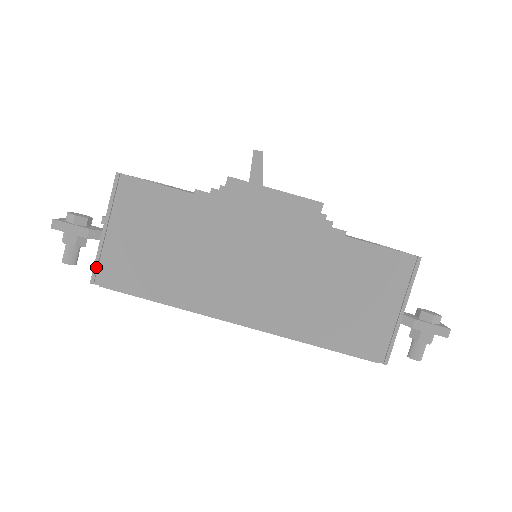
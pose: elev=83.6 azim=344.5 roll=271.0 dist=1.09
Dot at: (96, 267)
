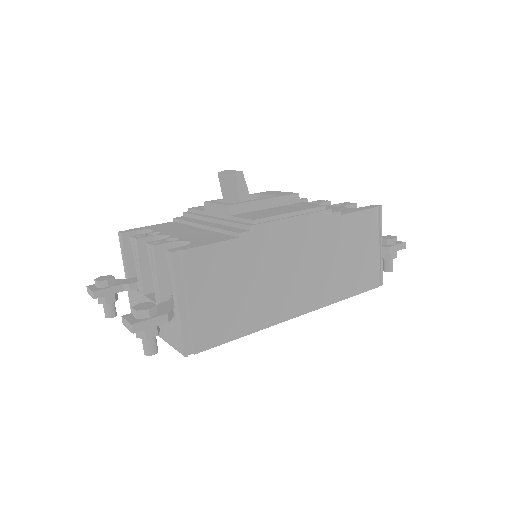
Dot at: (185, 341)
